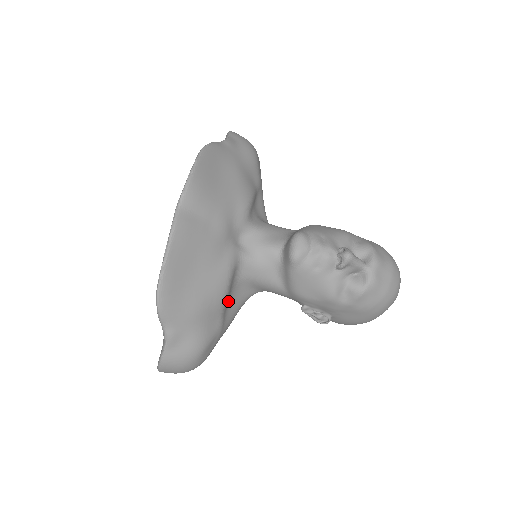
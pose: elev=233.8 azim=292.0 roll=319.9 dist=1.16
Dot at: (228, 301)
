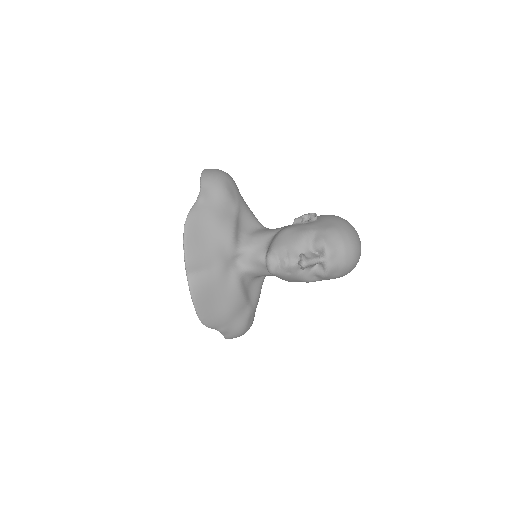
Dot at: (249, 294)
